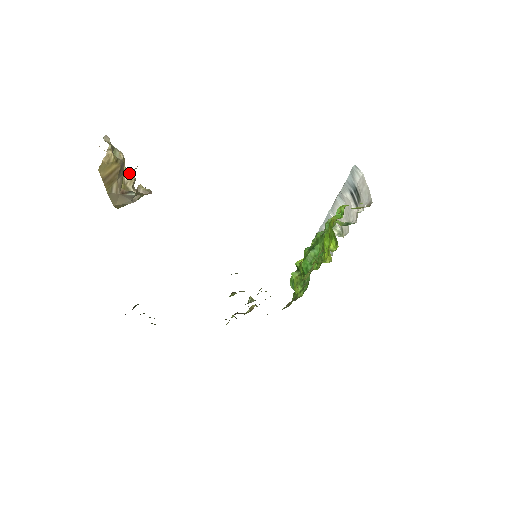
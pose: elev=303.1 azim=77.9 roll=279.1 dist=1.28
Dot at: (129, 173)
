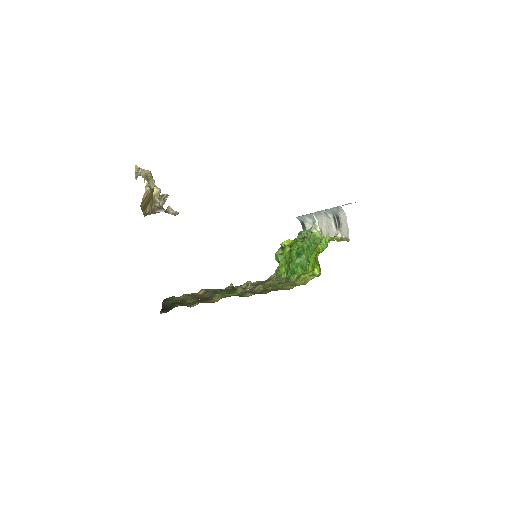
Dot at: (156, 188)
